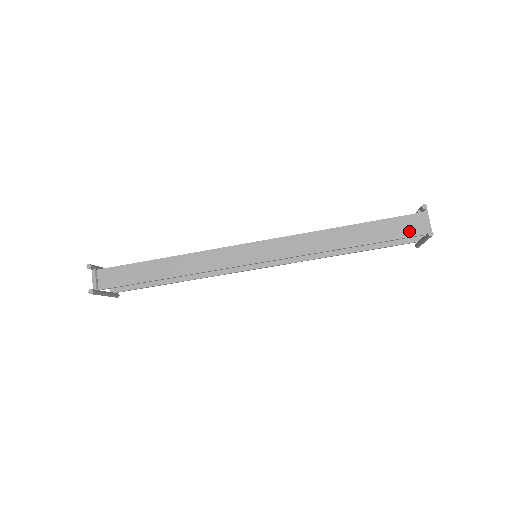
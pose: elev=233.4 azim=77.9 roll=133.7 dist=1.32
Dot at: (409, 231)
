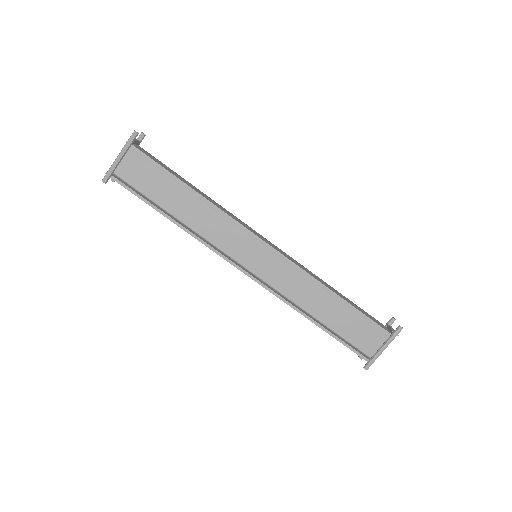
Dot at: (380, 325)
